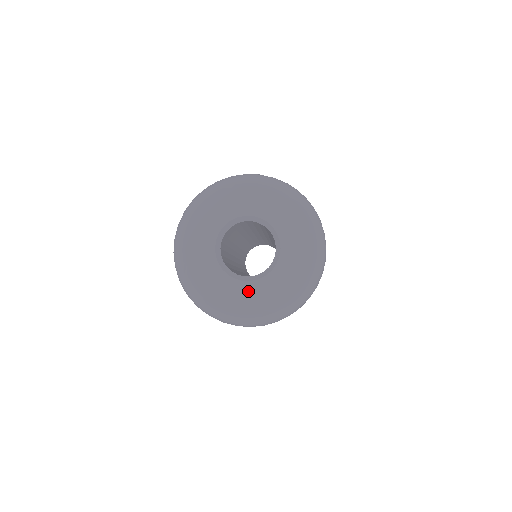
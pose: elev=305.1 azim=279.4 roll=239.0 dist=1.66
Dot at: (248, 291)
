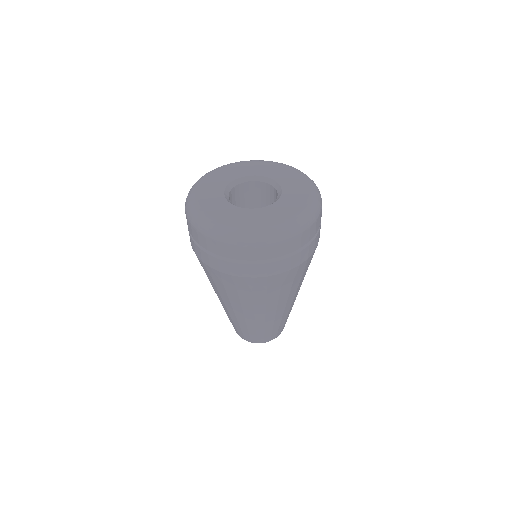
Dot at: (266, 212)
